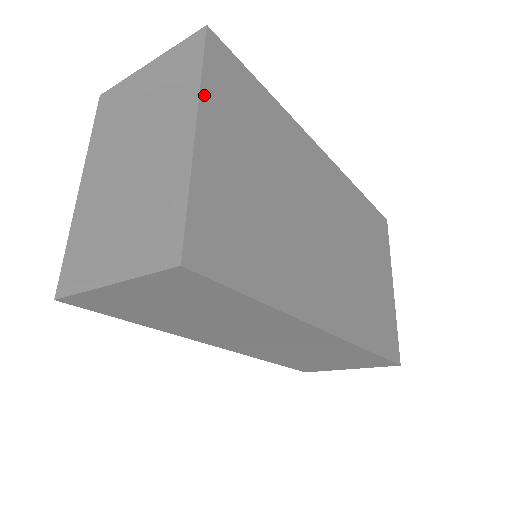
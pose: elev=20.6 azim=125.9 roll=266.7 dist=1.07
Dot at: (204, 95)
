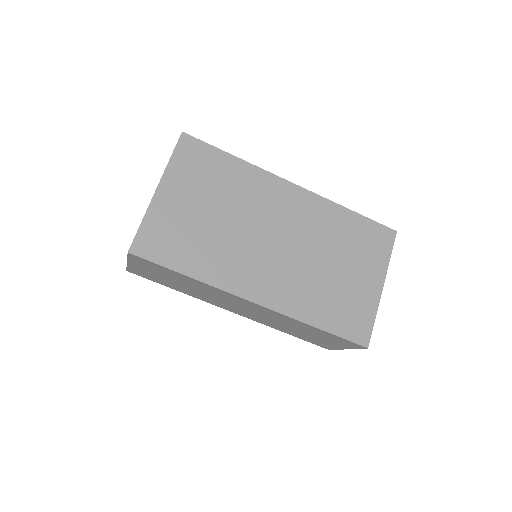
Dot at: (168, 170)
